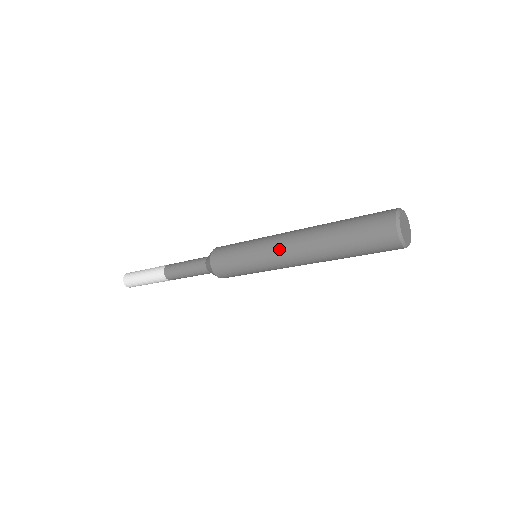
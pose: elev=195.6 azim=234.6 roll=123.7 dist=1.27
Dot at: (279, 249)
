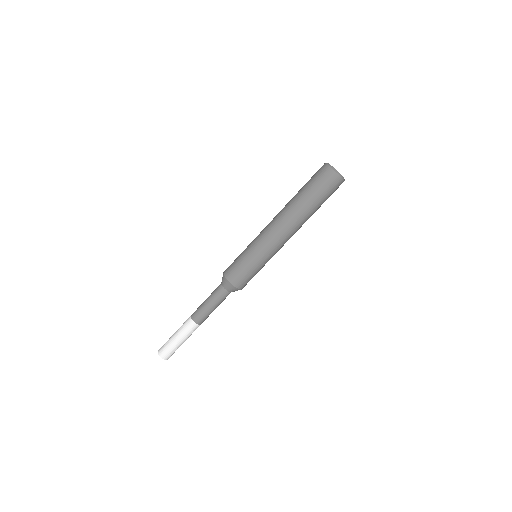
Dot at: (270, 232)
